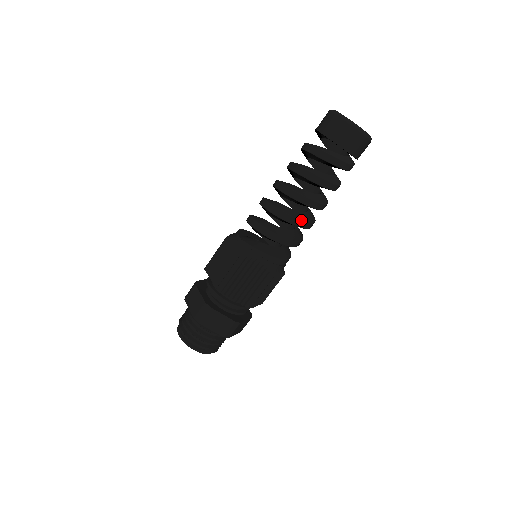
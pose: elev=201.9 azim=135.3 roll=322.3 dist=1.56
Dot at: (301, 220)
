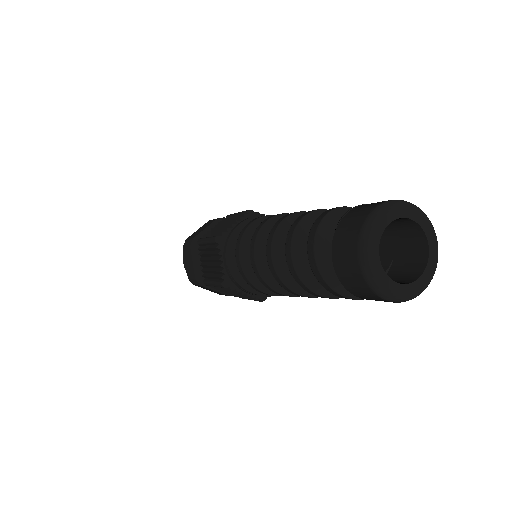
Dot at: (295, 296)
